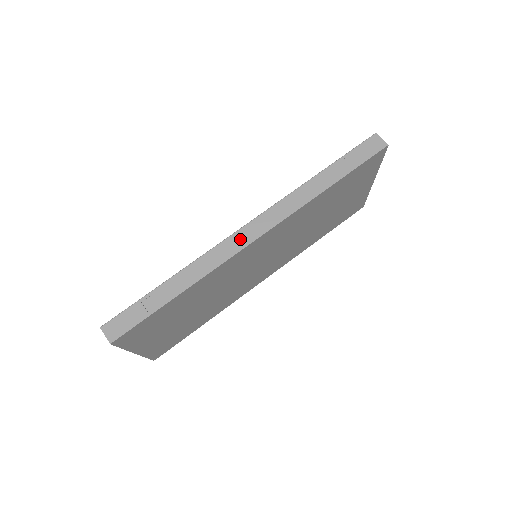
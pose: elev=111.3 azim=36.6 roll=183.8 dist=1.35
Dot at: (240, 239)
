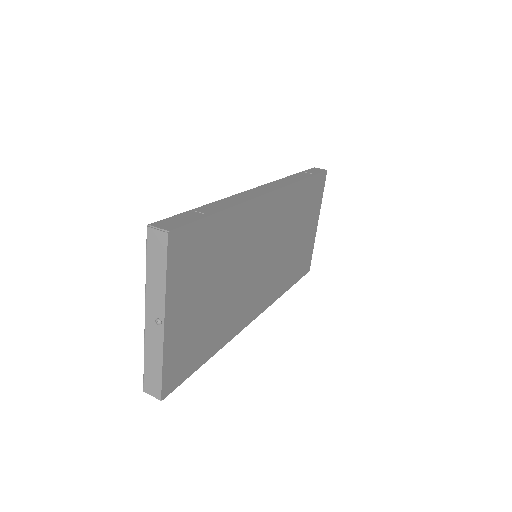
Dot at: (258, 191)
